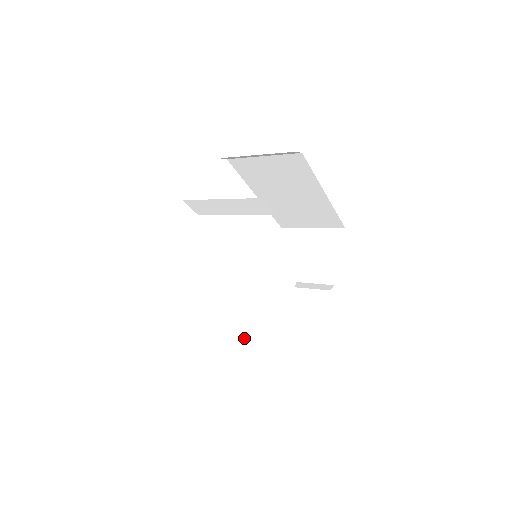
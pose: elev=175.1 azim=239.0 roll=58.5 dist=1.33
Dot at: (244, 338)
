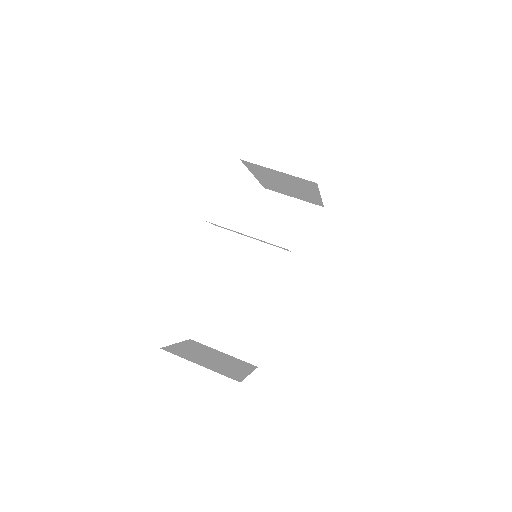
Dot at: (239, 324)
